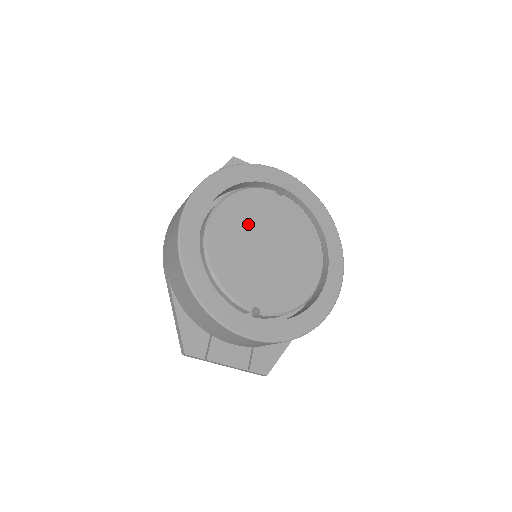
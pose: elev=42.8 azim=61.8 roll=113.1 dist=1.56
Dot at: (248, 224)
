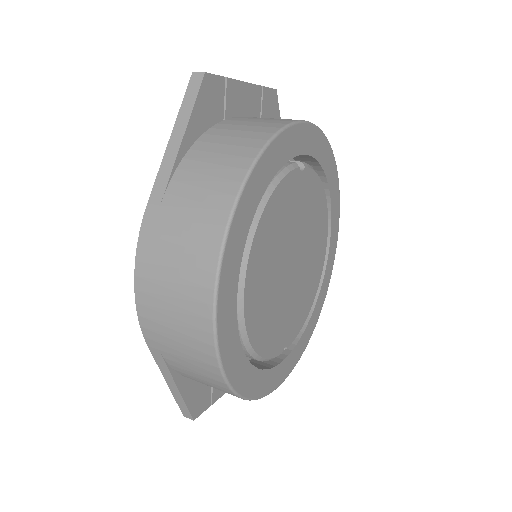
Dot at: (277, 247)
